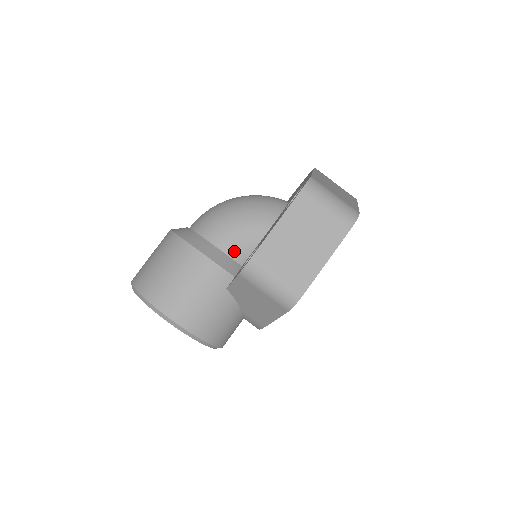
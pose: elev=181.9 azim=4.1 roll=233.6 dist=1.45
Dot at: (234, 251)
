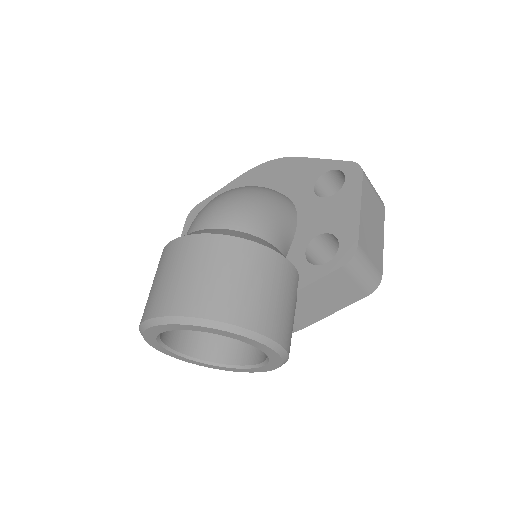
Dot at: (282, 248)
